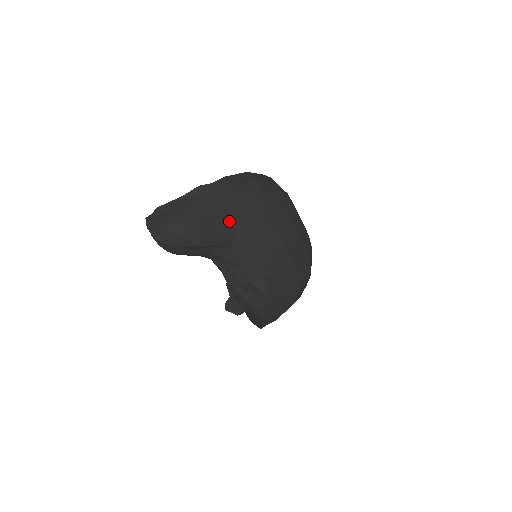
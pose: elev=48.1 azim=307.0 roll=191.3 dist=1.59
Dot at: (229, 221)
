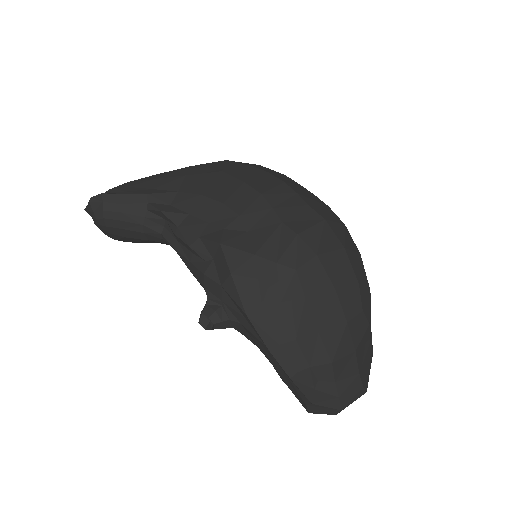
Dot at: (172, 179)
